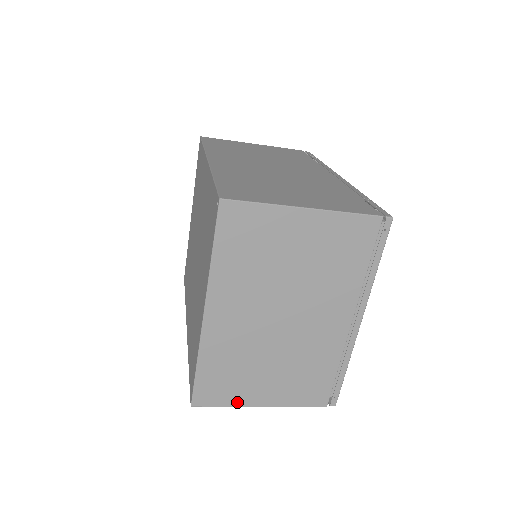
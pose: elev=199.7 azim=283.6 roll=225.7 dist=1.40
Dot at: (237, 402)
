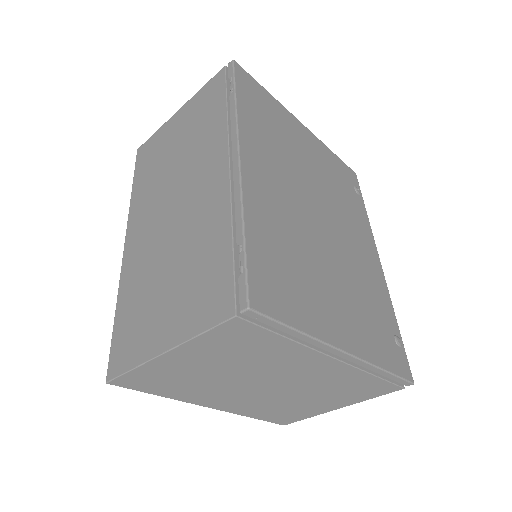
Dot at: (314, 414)
